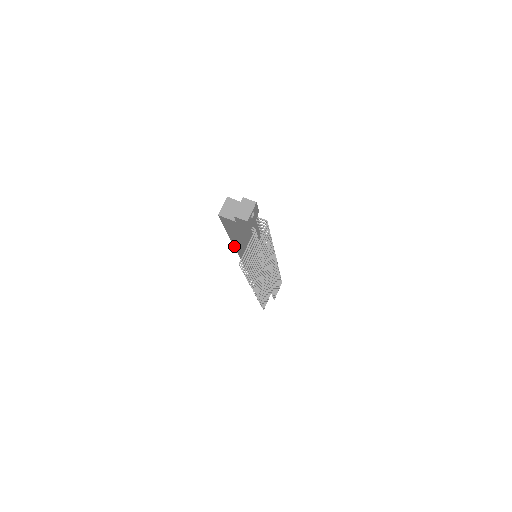
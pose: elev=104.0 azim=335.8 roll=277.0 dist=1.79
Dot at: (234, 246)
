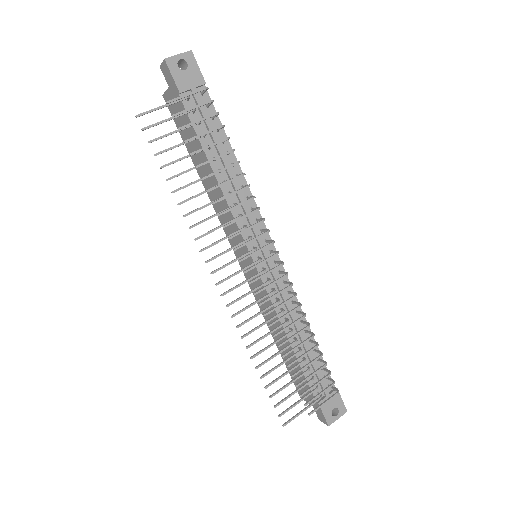
Dot at: (218, 216)
